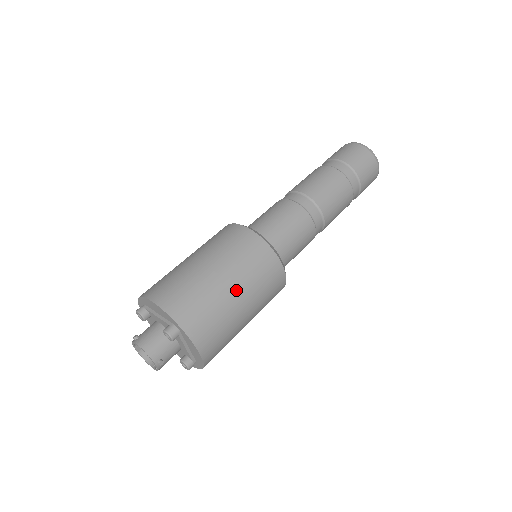
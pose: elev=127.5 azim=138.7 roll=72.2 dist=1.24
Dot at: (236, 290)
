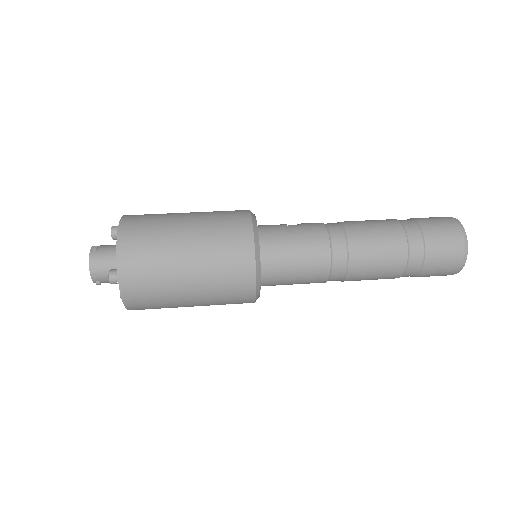
Dot at: (192, 289)
